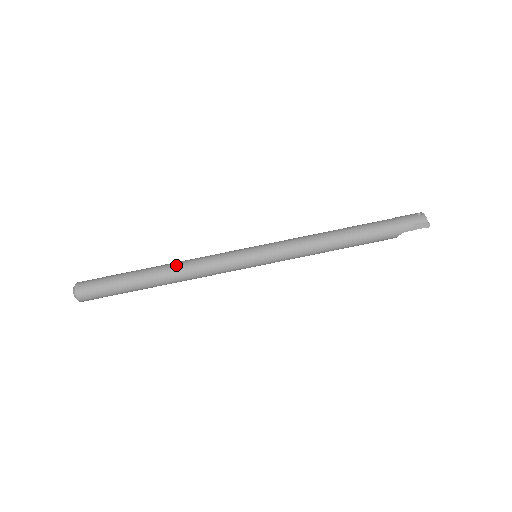
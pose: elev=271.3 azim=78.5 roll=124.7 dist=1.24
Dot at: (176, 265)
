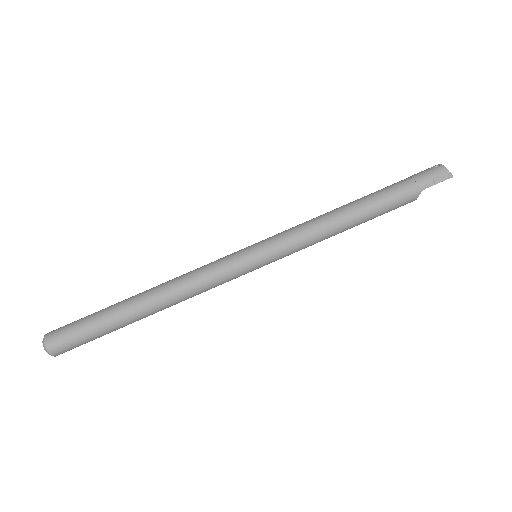
Dot at: (162, 286)
